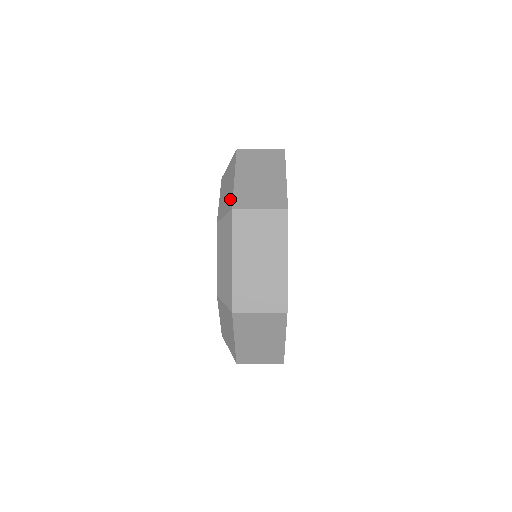
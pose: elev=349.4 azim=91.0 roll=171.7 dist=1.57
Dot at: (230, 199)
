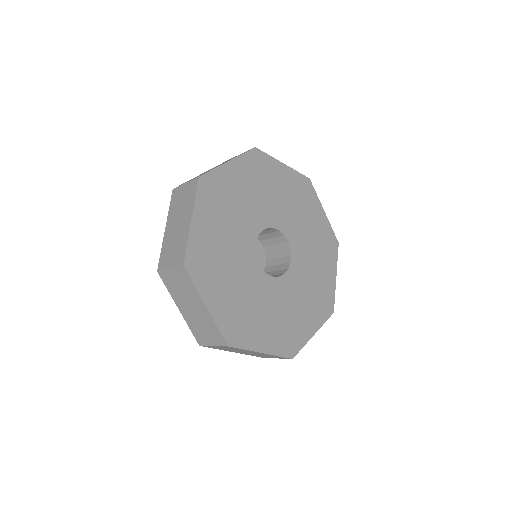
Dot at: occluded
